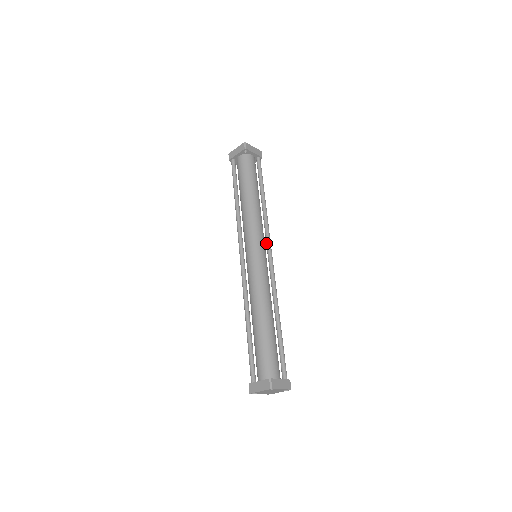
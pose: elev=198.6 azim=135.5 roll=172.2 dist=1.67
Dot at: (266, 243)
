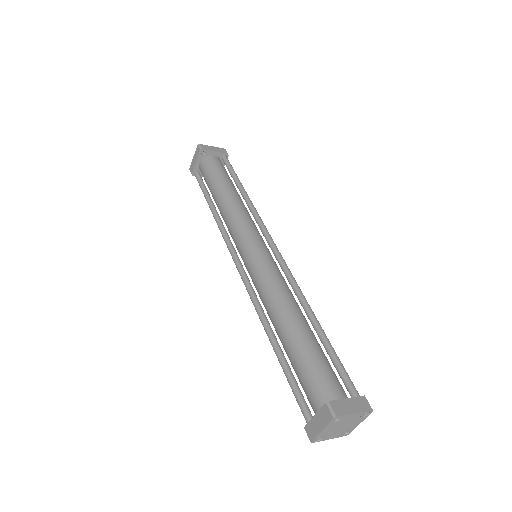
Dot at: occluded
